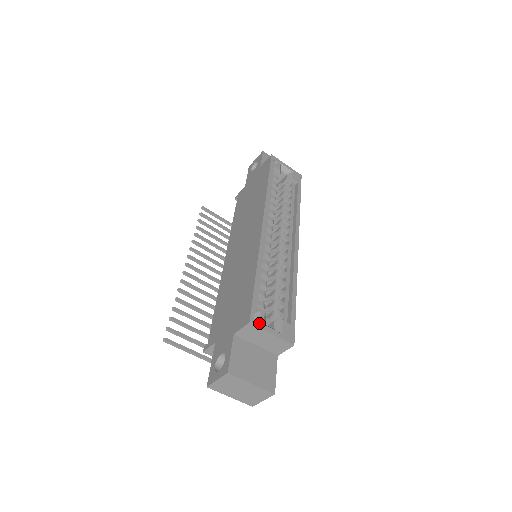
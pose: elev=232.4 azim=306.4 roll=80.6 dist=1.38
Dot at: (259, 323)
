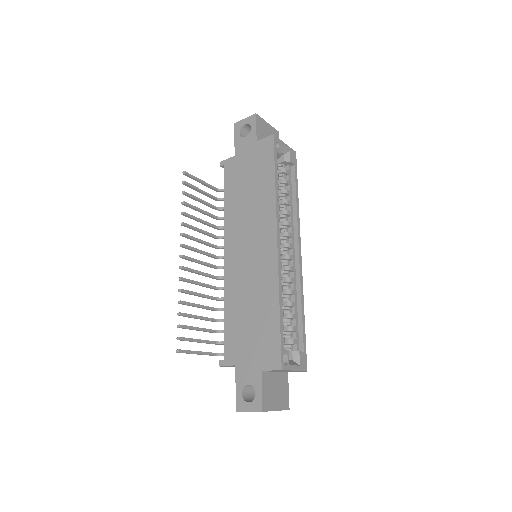
Dot at: (287, 366)
